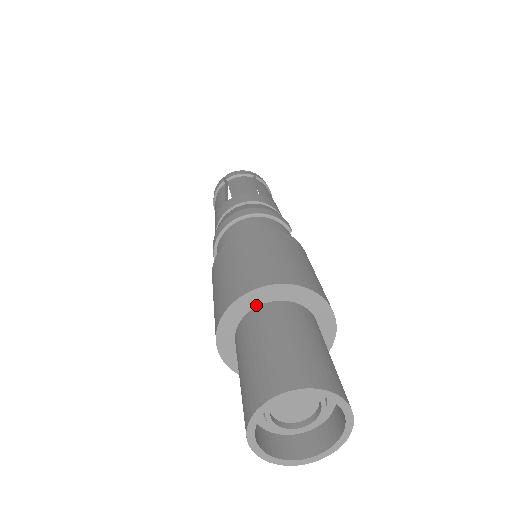
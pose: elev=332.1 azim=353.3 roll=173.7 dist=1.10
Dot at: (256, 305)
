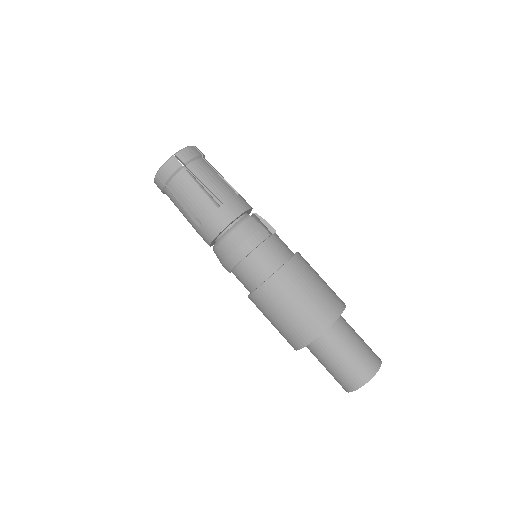
Dot at: occluded
